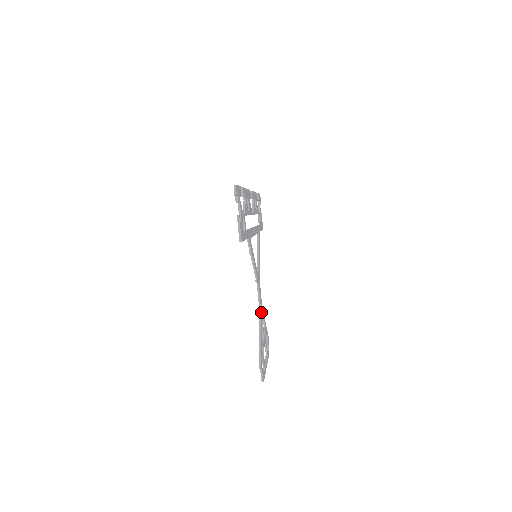
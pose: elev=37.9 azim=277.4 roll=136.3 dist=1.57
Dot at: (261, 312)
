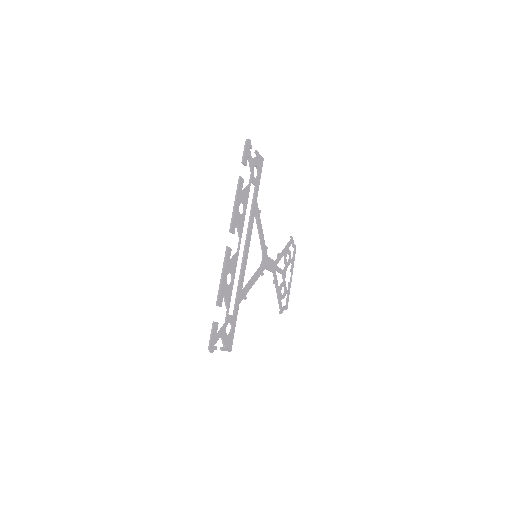
Dot at: (275, 272)
